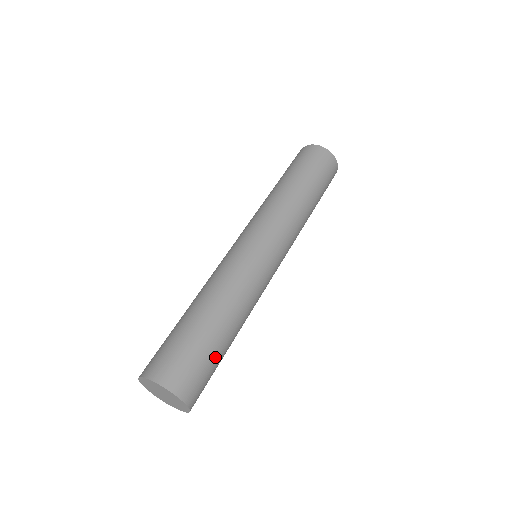
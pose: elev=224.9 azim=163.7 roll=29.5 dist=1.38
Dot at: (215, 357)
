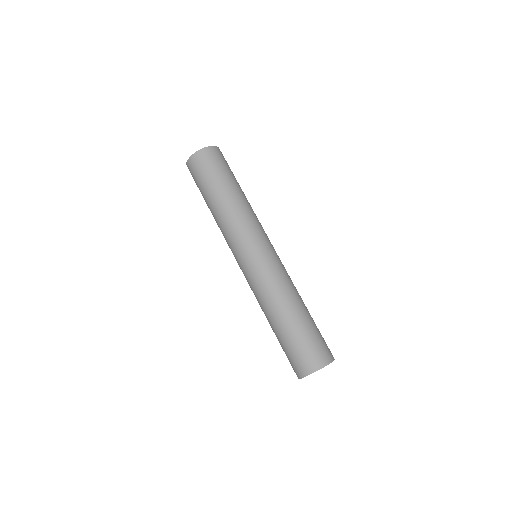
Dot at: (316, 327)
